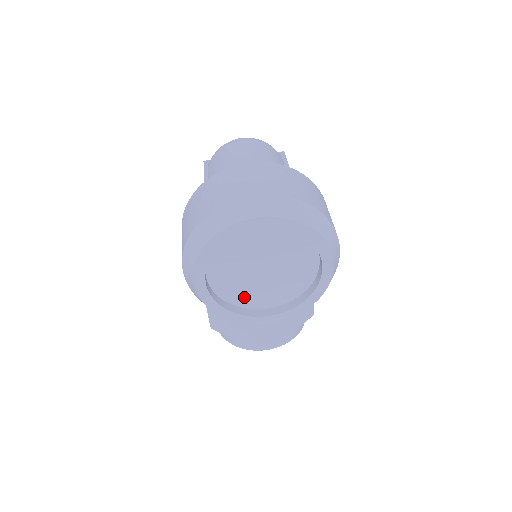
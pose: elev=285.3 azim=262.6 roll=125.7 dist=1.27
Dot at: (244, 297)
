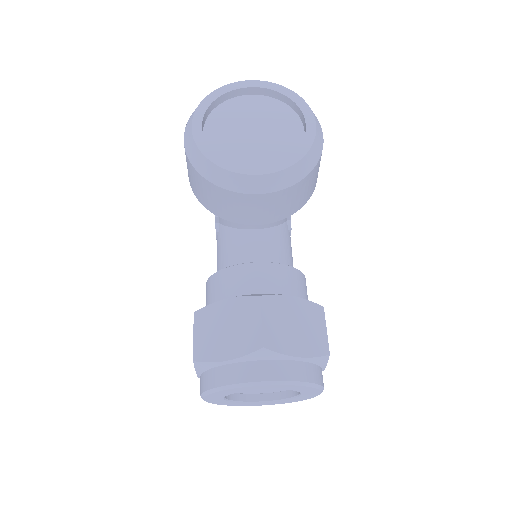
Dot at: (235, 158)
